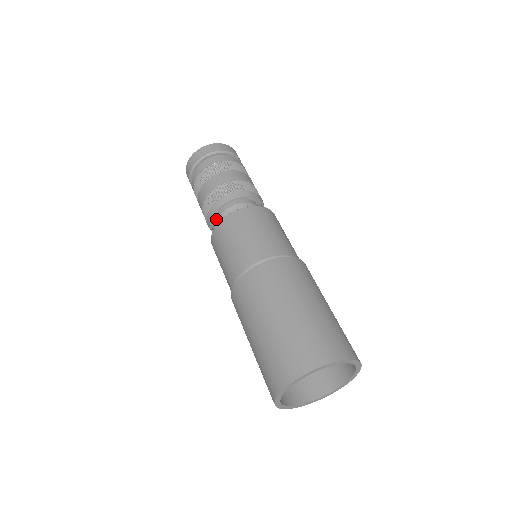
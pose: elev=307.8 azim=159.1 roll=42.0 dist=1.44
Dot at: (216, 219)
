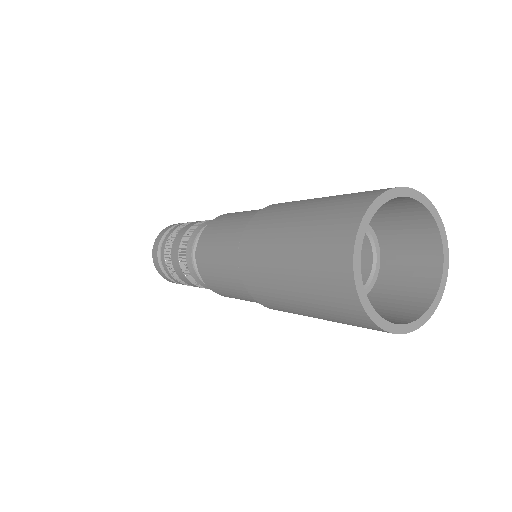
Dot at: occluded
